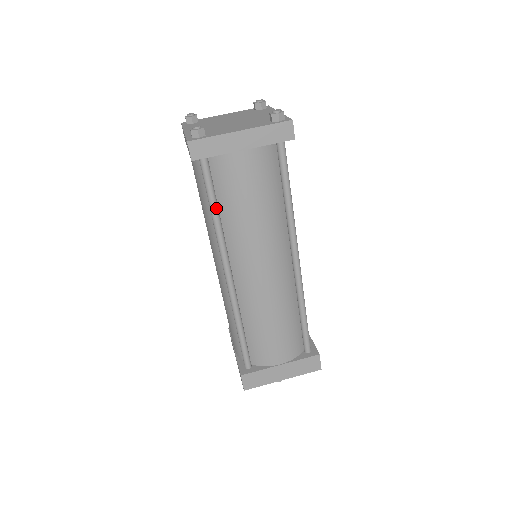
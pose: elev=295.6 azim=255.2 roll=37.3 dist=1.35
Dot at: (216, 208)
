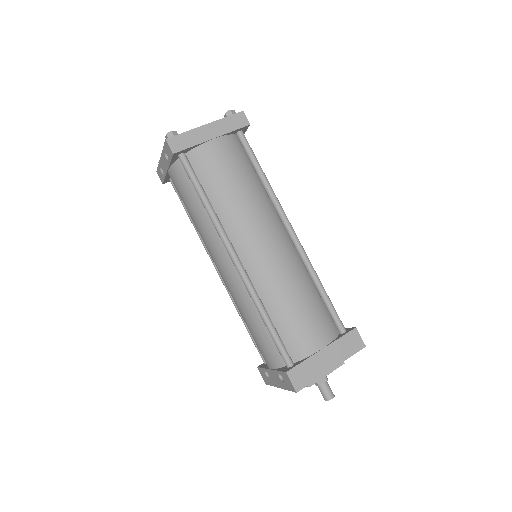
Dot at: (205, 195)
